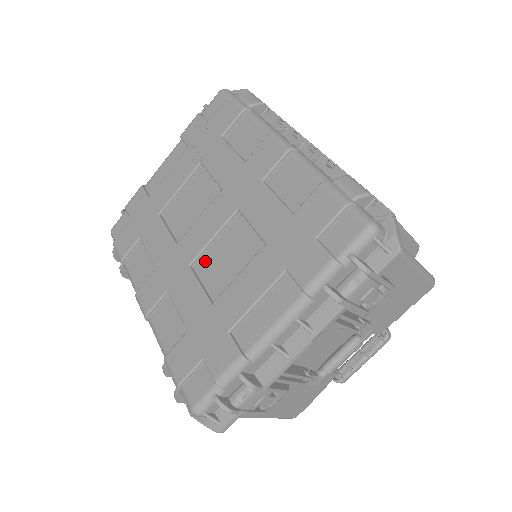
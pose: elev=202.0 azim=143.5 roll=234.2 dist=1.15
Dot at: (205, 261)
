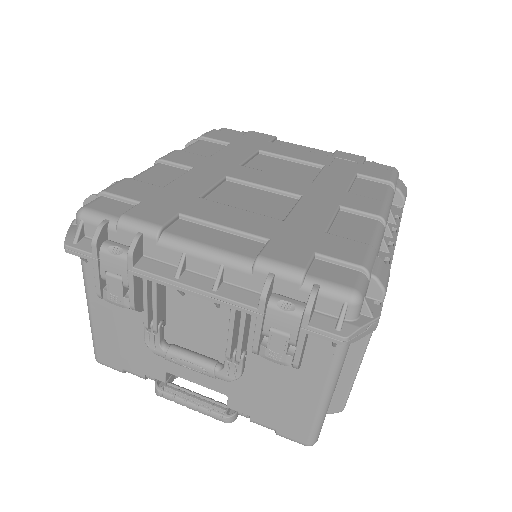
Dot at: (238, 187)
